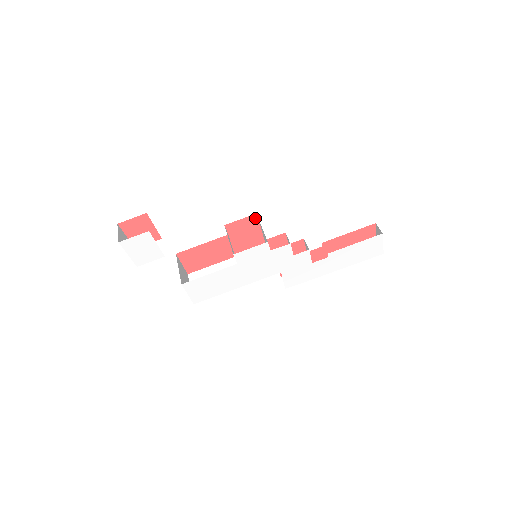
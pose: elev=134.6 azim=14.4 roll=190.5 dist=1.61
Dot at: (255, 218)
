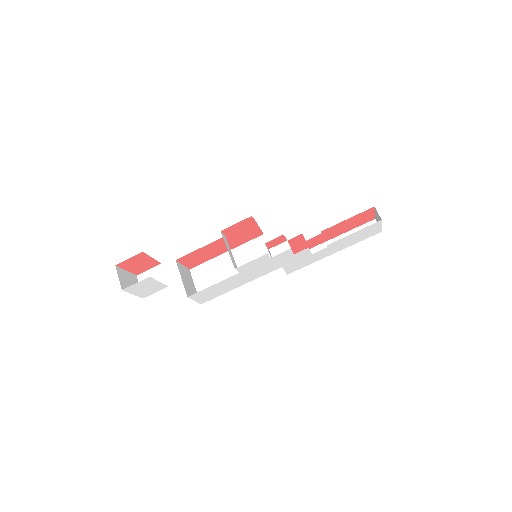
Dot at: (251, 219)
